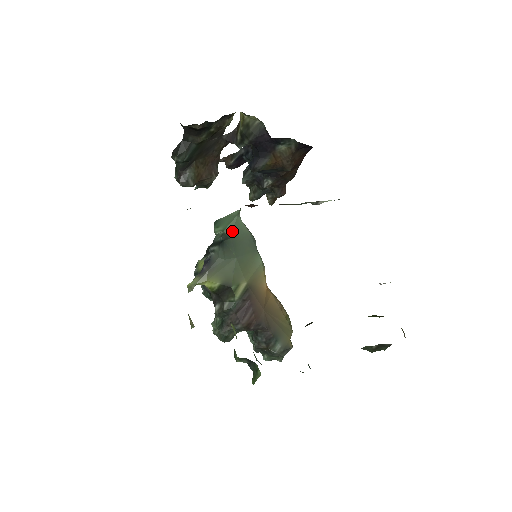
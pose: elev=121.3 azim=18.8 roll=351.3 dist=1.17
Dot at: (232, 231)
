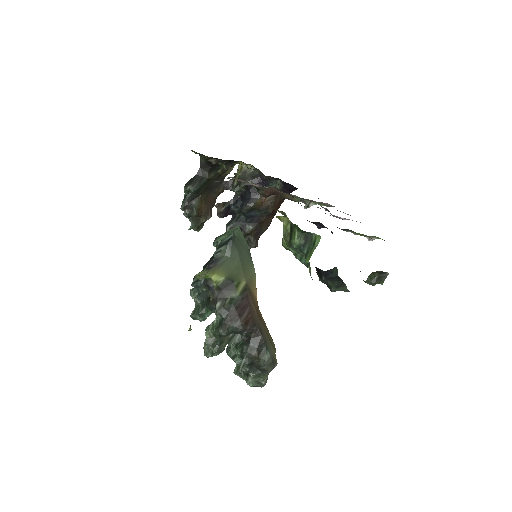
Dot at: (237, 235)
